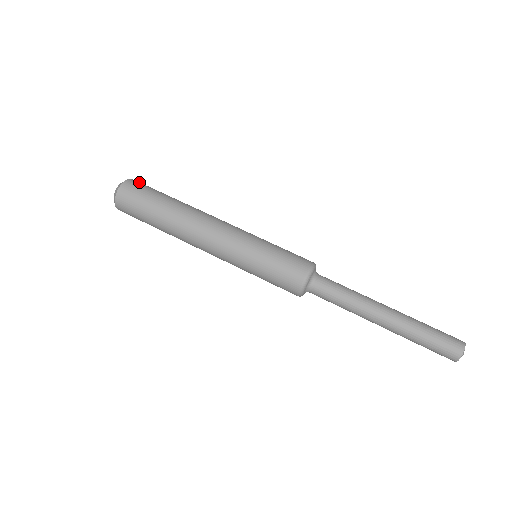
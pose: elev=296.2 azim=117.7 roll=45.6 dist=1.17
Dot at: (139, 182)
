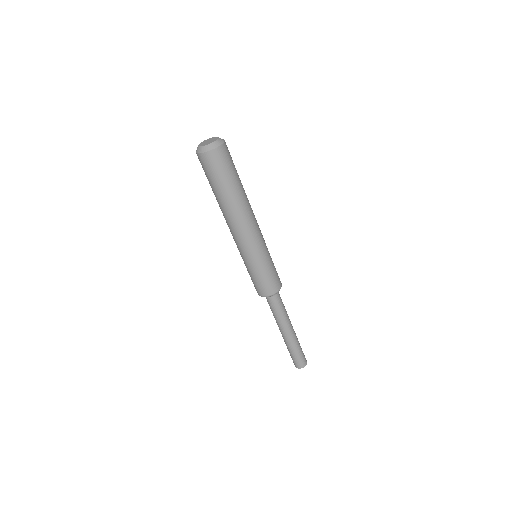
Dot at: (227, 151)
